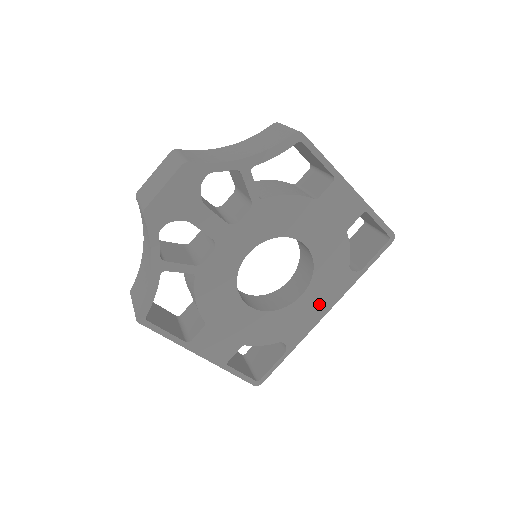
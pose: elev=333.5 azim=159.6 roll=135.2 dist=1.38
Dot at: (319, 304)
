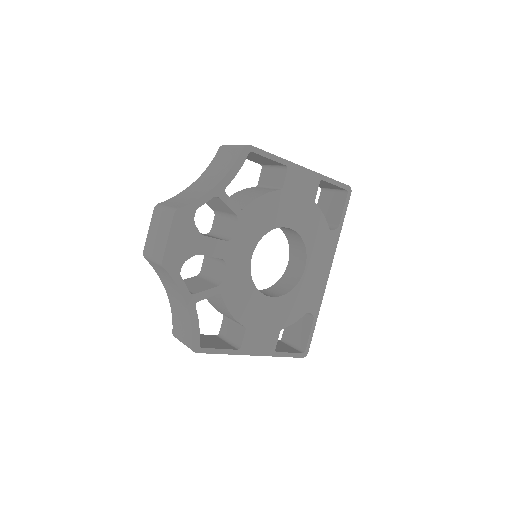
Dot at: (321, 268)
